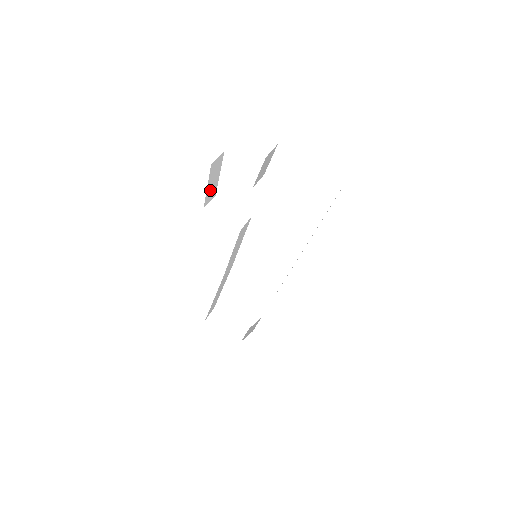
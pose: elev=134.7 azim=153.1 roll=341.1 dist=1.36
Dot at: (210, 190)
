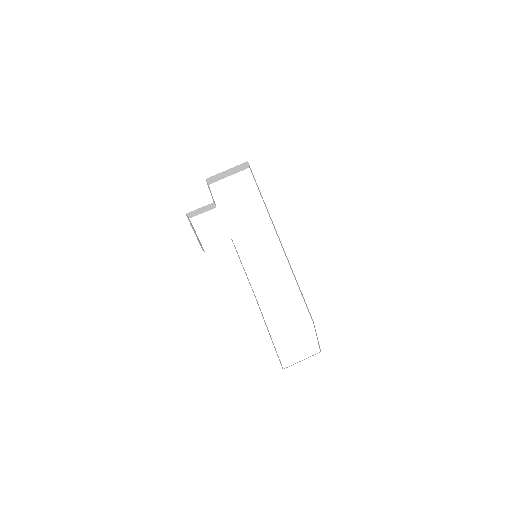
Dot at: (198, 239)
